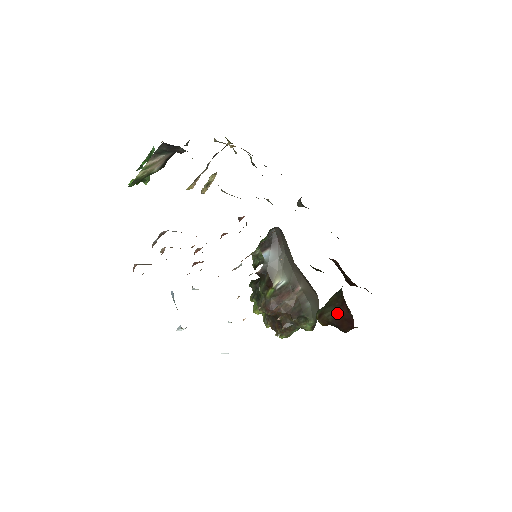
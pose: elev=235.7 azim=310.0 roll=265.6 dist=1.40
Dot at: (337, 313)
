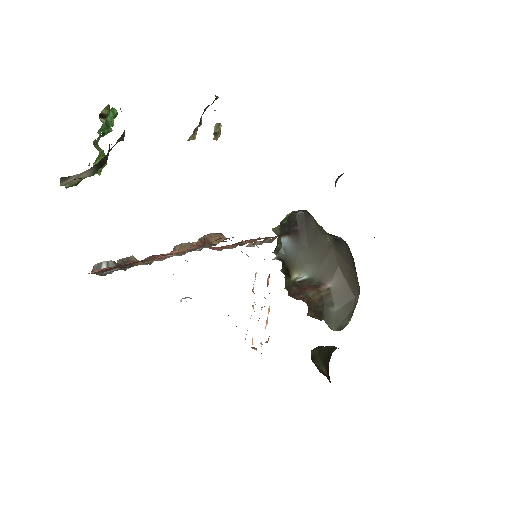
Dot at: (324, 372)
